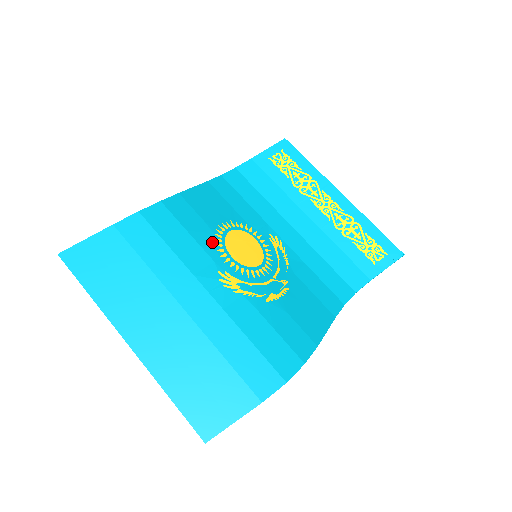
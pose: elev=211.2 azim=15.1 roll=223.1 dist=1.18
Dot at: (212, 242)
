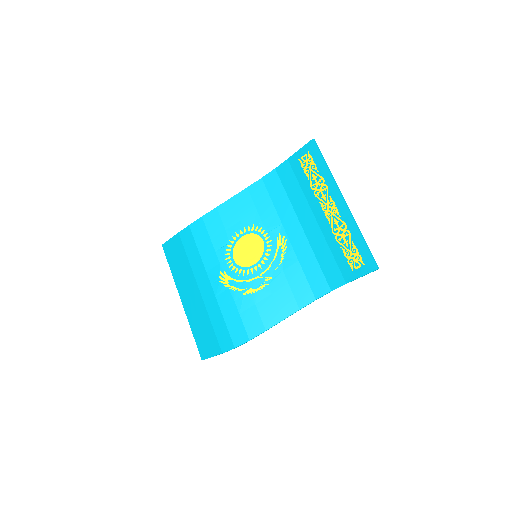
Dot at: (224, 248)
